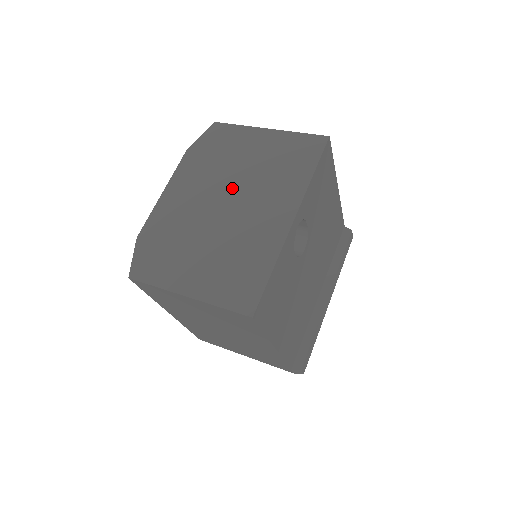
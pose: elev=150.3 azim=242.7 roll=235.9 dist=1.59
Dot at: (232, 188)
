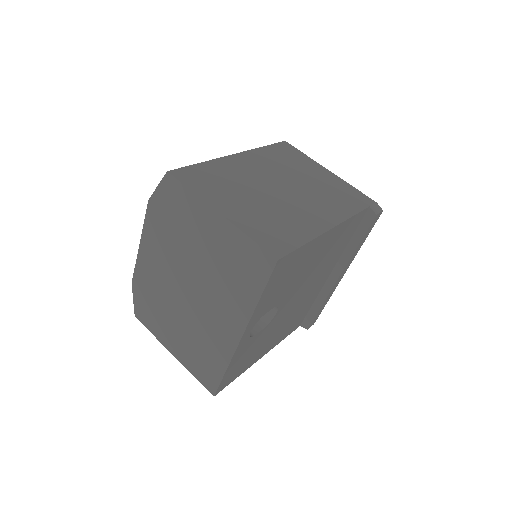
Dot at: (191, 275)
